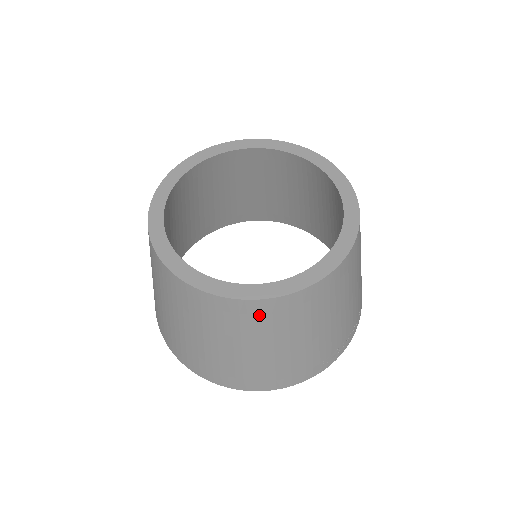
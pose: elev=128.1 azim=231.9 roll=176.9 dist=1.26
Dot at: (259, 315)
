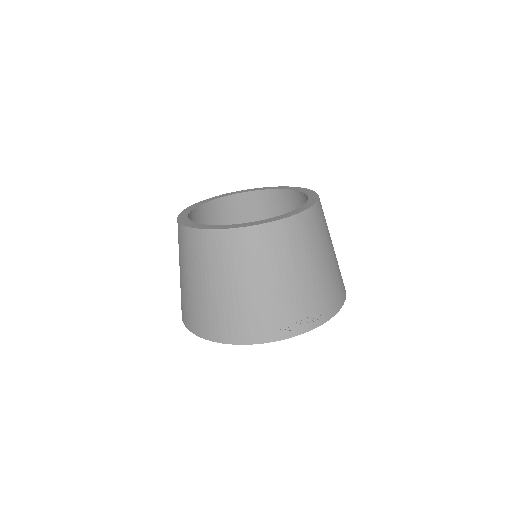
Dot at: (213, 246)
